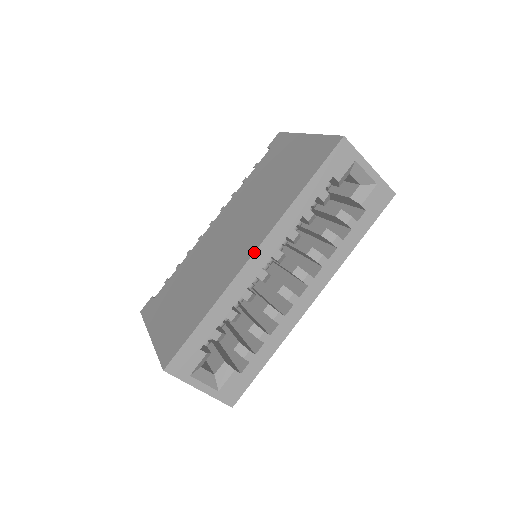
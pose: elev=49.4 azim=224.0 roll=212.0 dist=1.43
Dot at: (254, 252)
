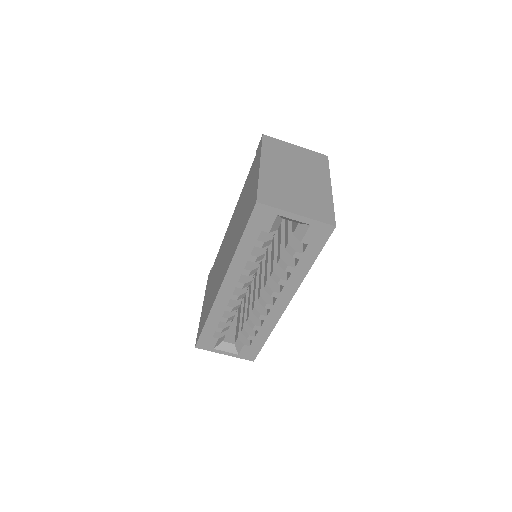
Dot at: (220, 287)
